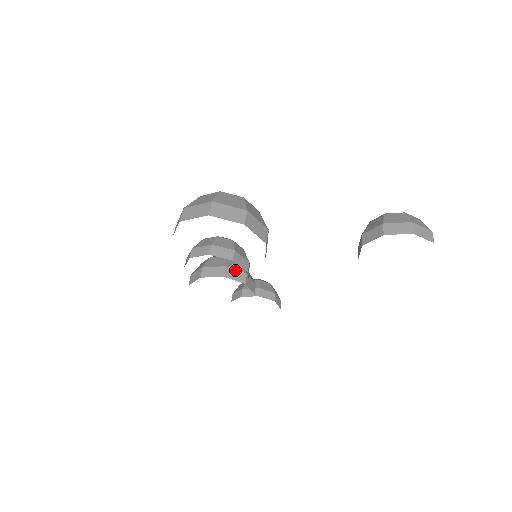
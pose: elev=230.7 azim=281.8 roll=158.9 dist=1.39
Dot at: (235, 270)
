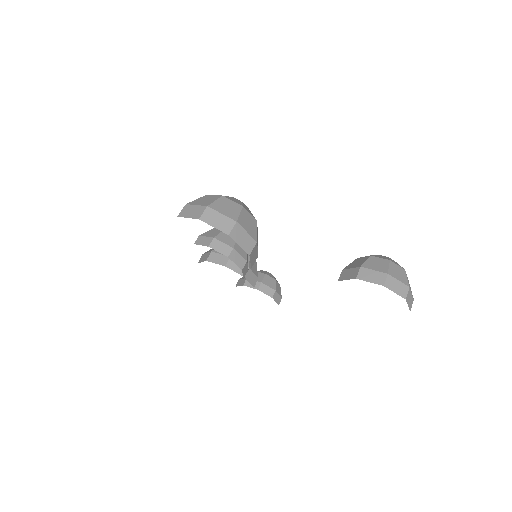
Dot at: occluded
